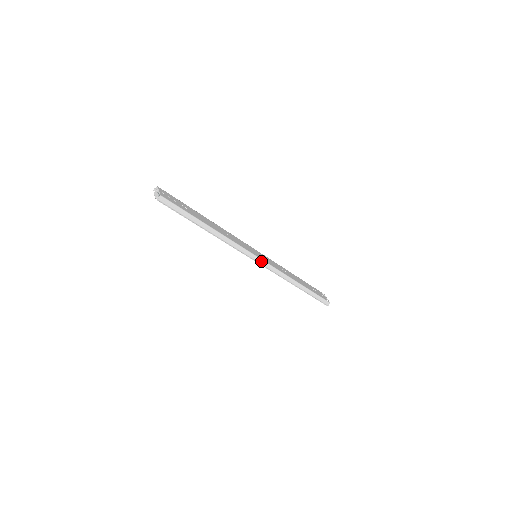
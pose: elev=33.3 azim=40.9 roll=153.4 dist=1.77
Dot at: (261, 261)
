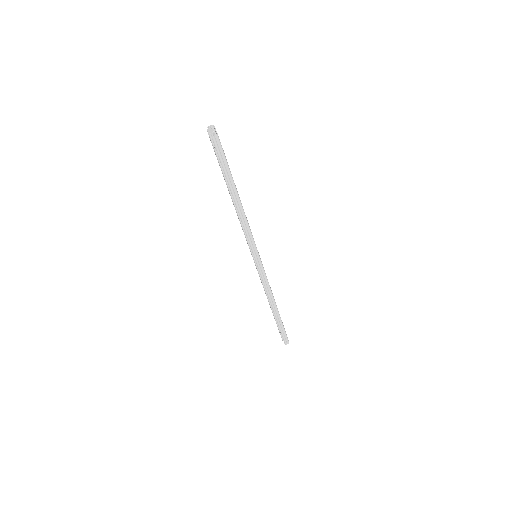
Dot at: (260, 263)
